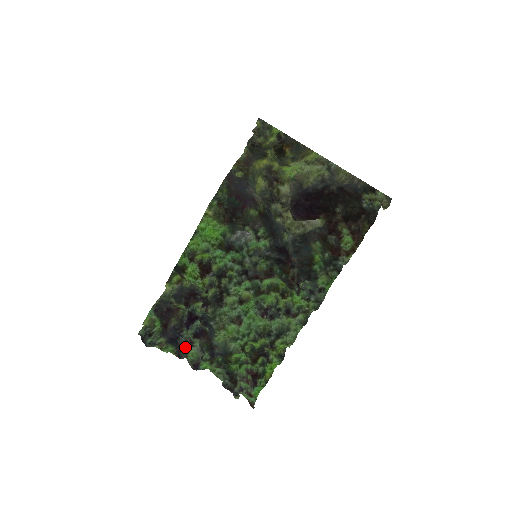
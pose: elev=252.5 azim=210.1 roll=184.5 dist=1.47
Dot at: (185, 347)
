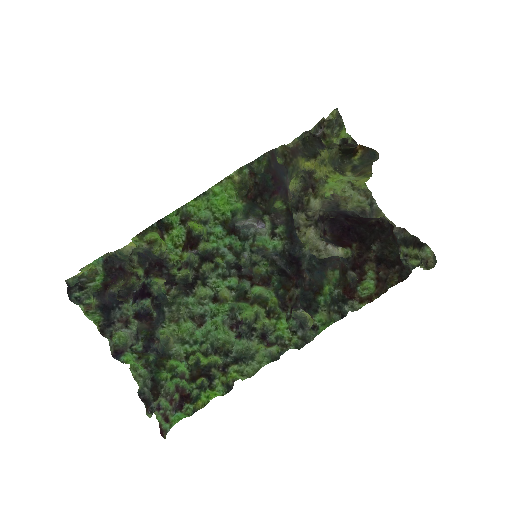
Dot at: (116, 324)
